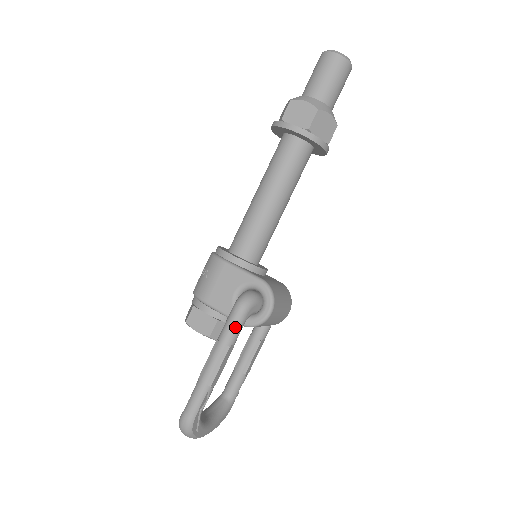
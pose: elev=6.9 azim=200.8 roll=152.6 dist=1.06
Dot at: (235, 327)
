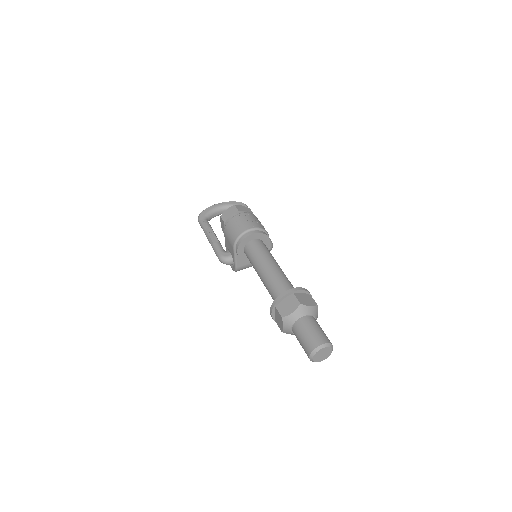
Dot at: (216, 255)
